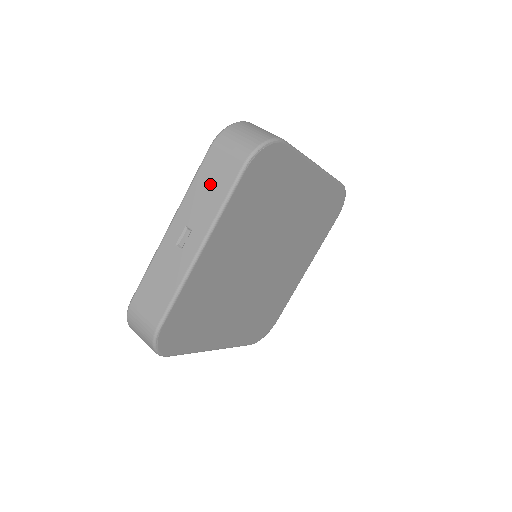
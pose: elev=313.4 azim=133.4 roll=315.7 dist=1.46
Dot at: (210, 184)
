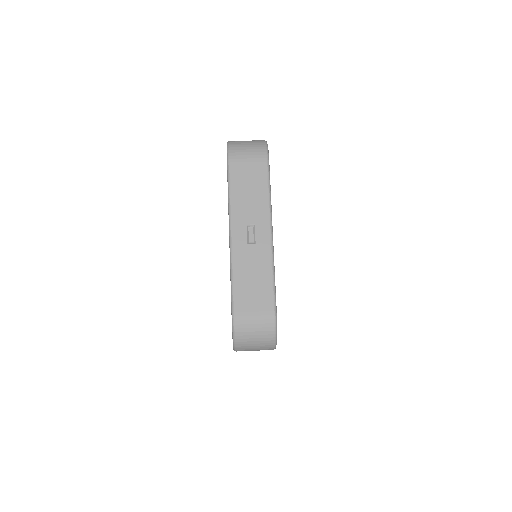
Dot at: (248, 185)
